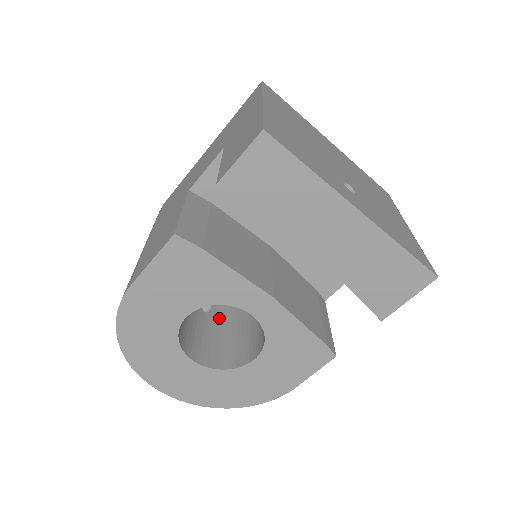
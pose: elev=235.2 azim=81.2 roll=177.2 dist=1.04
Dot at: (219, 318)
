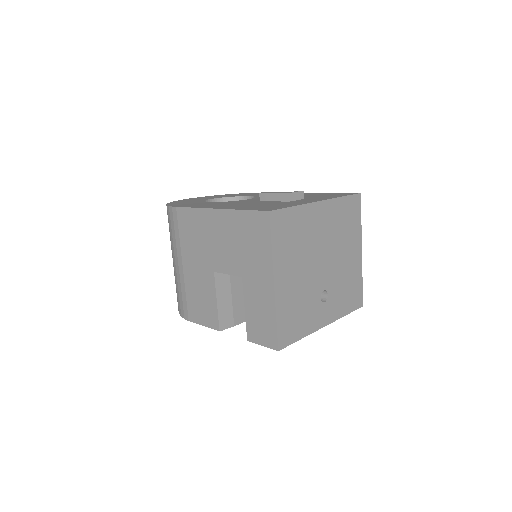
Dot at: occluded
